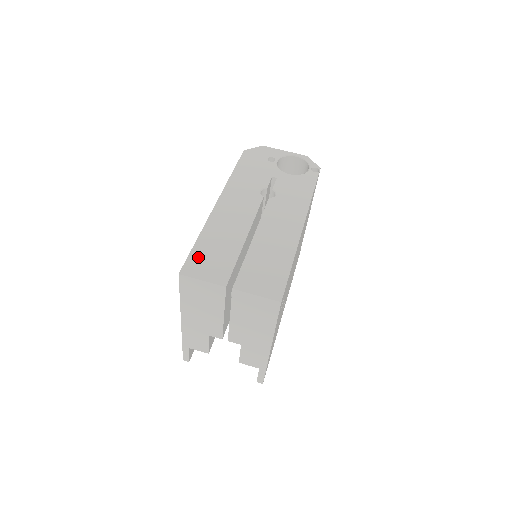
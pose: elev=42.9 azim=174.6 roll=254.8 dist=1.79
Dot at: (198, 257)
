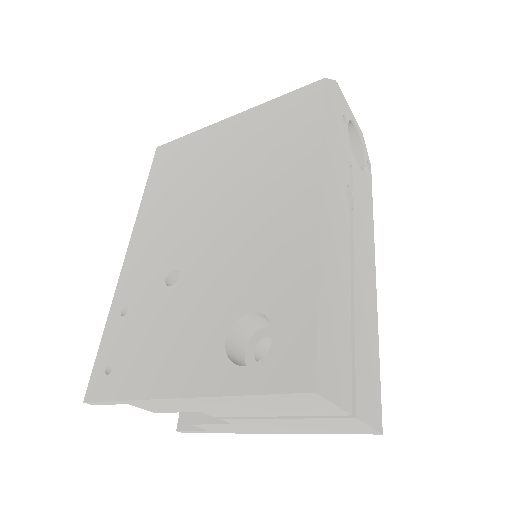
Dot at: (326, 344)
